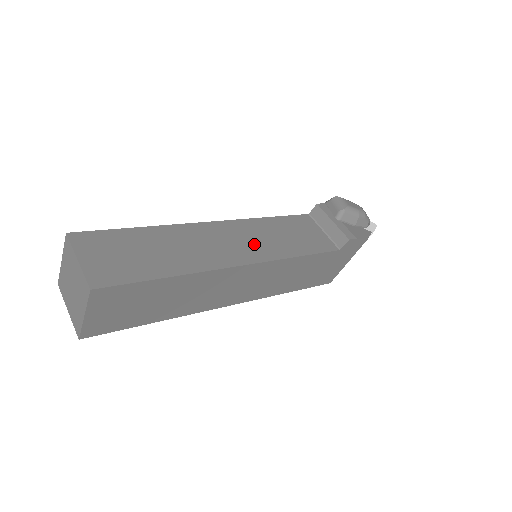
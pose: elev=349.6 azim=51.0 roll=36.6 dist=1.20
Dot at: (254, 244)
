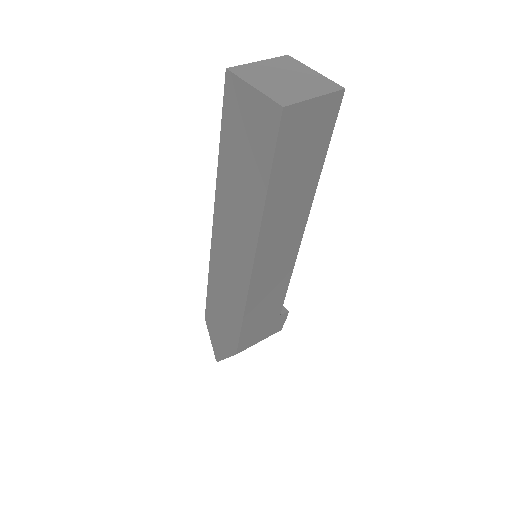
Dot at: occluded
